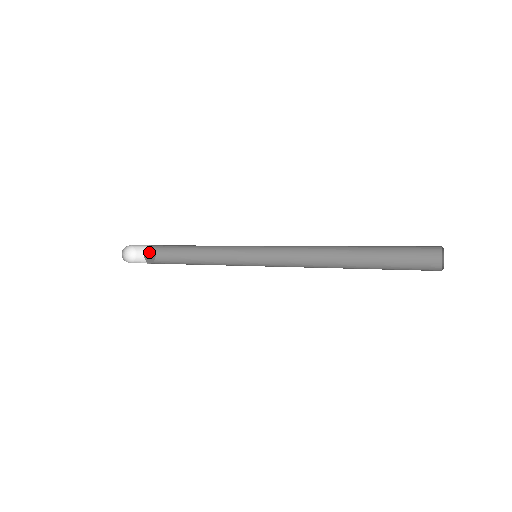
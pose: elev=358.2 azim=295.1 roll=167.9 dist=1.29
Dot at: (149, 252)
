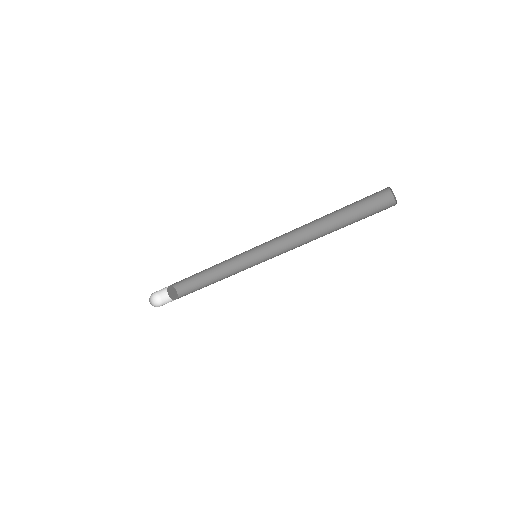
Dot at: (173, 292)
